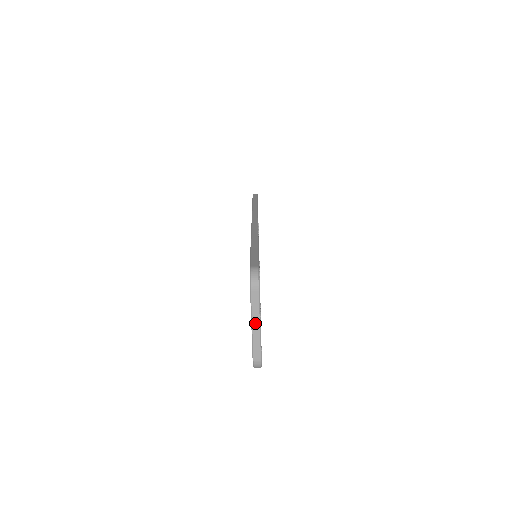
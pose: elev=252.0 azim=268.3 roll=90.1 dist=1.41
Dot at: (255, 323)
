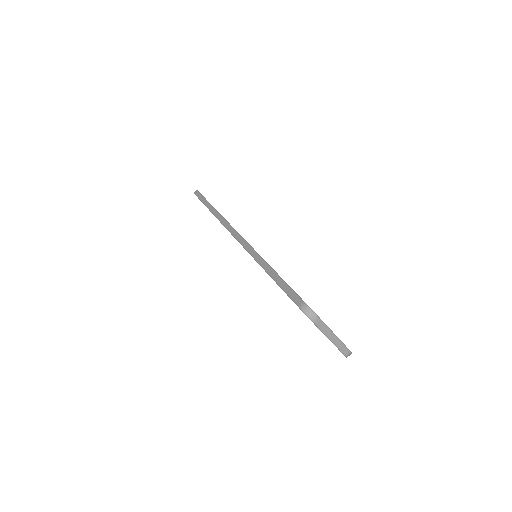
Dot at: (331, 337)
